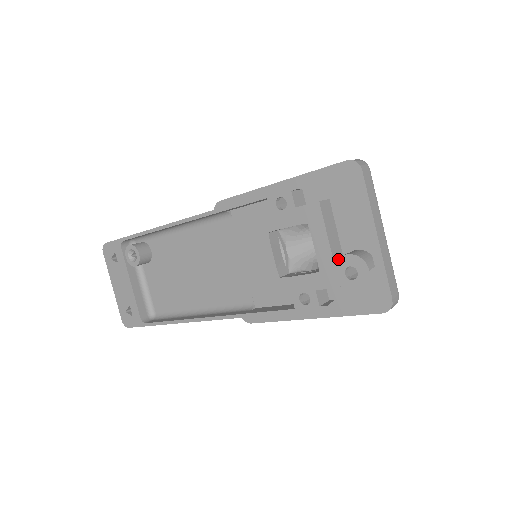
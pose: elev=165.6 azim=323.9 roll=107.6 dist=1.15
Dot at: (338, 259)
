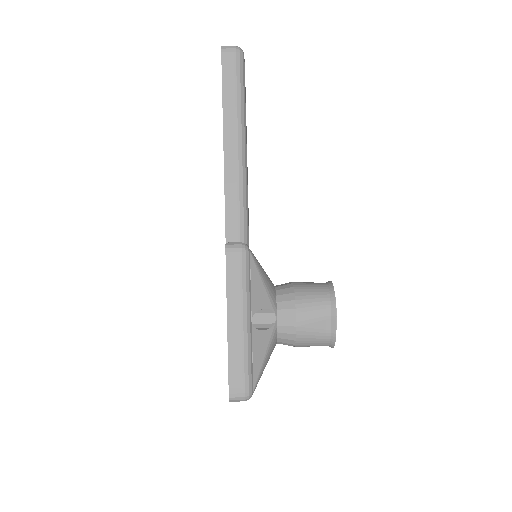
Dot at: occluded
